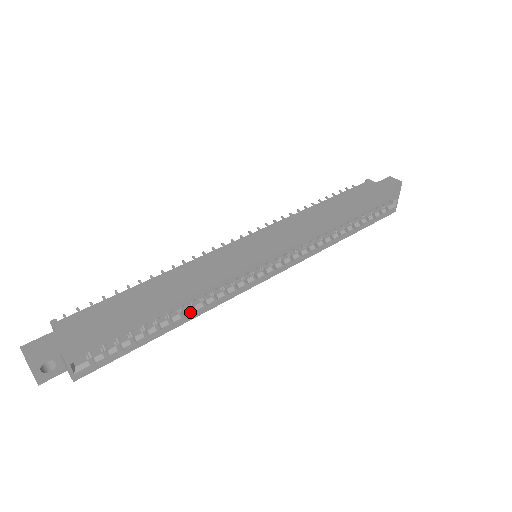
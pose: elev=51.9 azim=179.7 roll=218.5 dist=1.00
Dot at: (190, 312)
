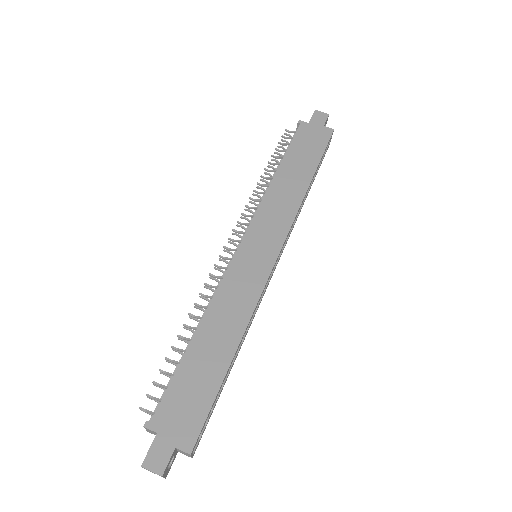
Dot at: (241, 343)
